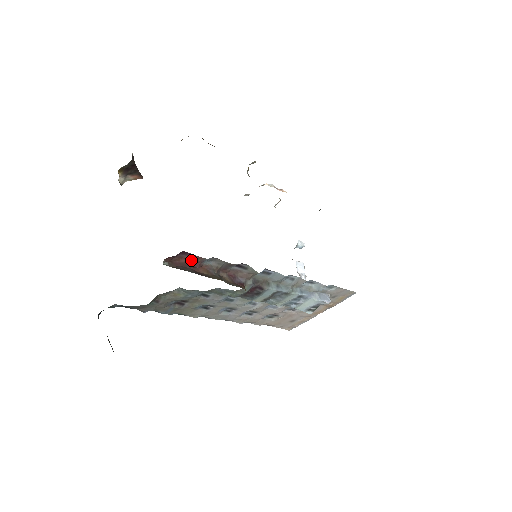
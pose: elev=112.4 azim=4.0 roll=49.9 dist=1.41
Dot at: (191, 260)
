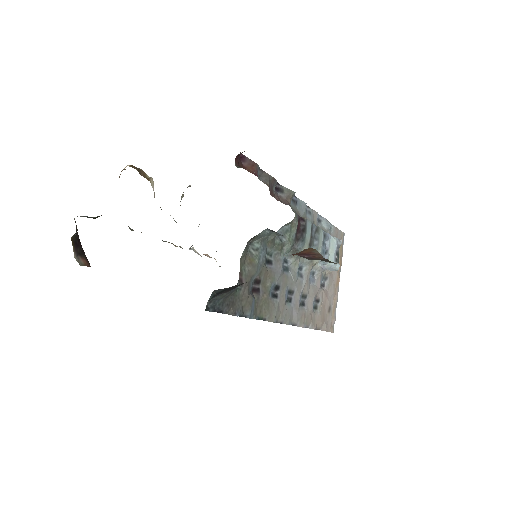
Dot at: (249, 170)
